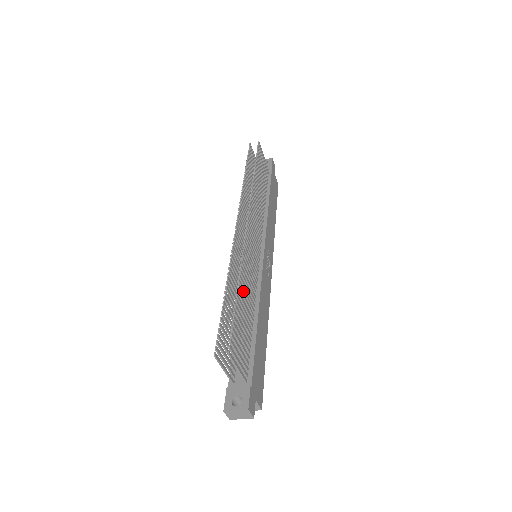
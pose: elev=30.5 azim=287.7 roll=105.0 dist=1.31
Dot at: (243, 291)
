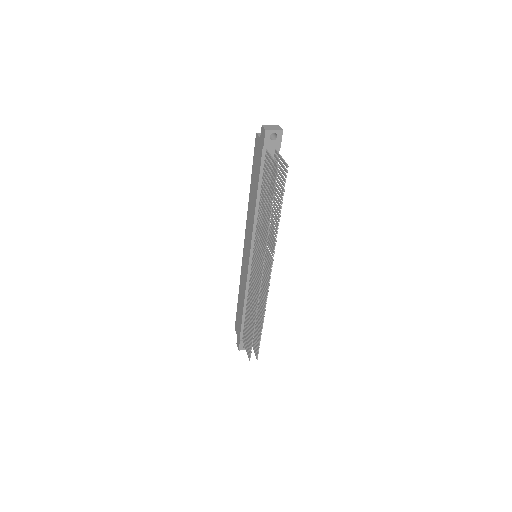
Dot at: (260, 317)
